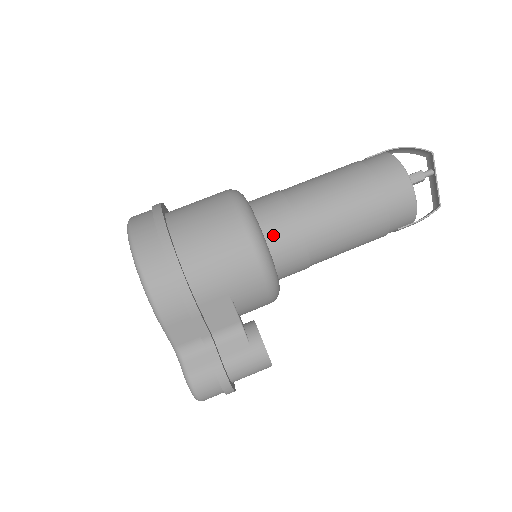
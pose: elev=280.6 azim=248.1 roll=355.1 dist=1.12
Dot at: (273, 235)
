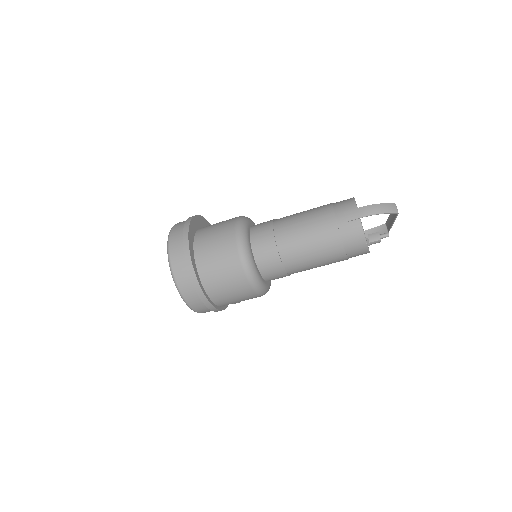
Dot at: (271, 279)
